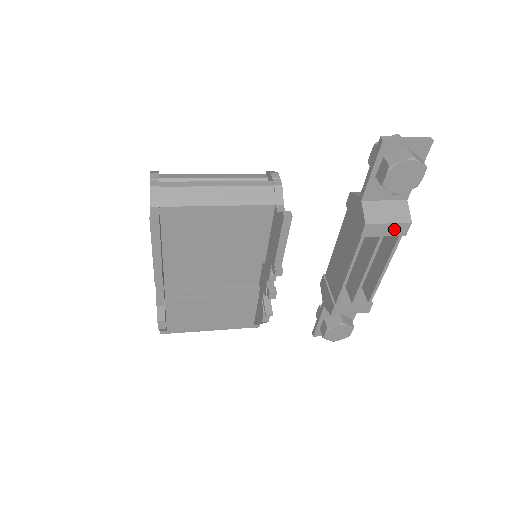
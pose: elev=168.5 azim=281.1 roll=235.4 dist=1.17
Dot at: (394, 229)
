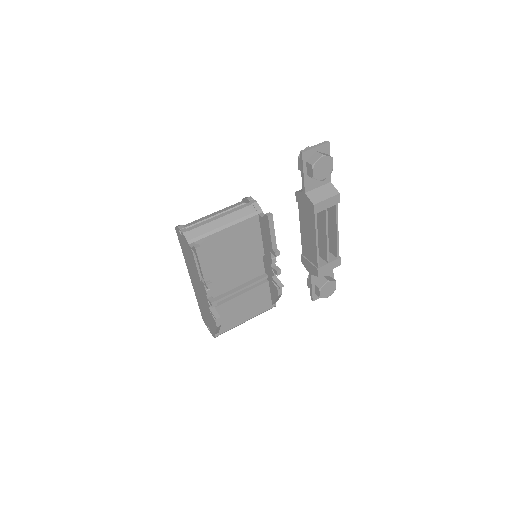
Dot at: (331, 201)
